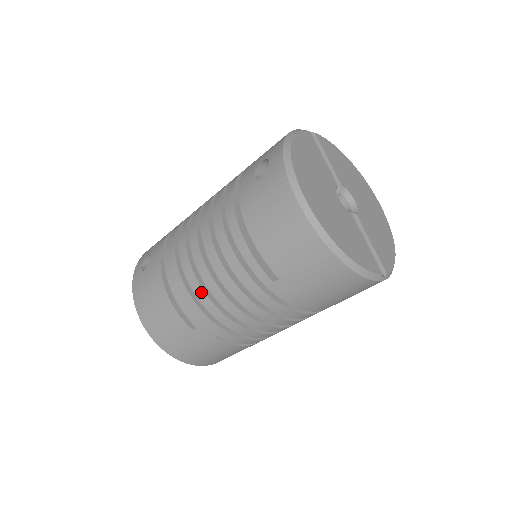
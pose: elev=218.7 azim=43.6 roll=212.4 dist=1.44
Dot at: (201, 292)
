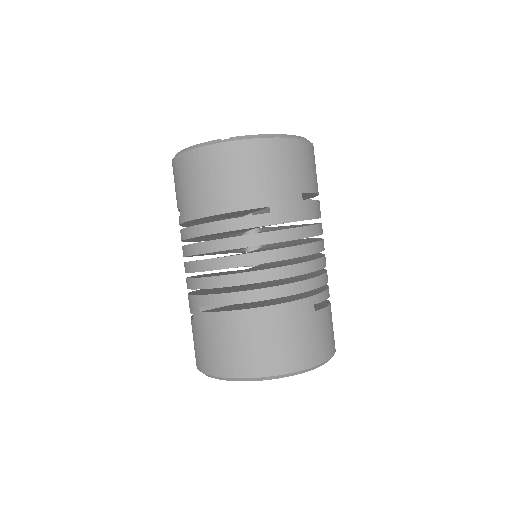
Dot at: occluded
